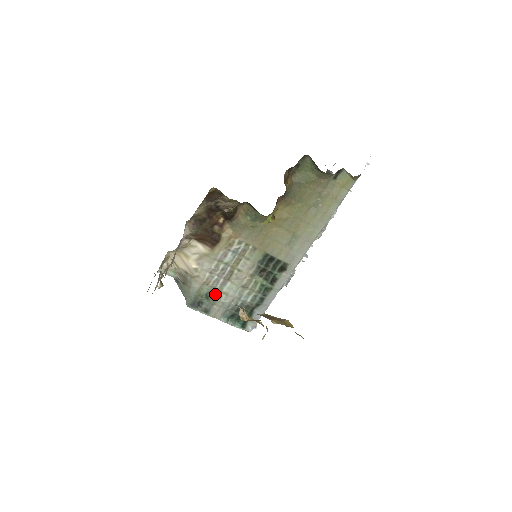
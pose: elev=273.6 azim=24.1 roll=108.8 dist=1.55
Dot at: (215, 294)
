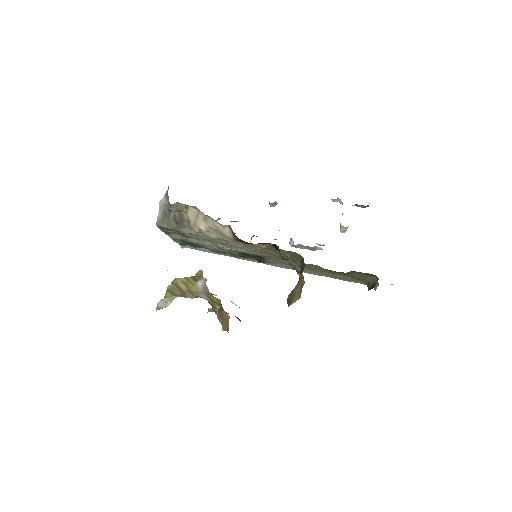
Dot at: (191, 237)
